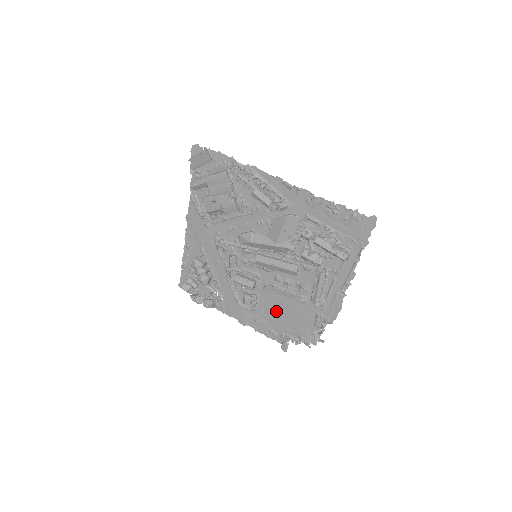
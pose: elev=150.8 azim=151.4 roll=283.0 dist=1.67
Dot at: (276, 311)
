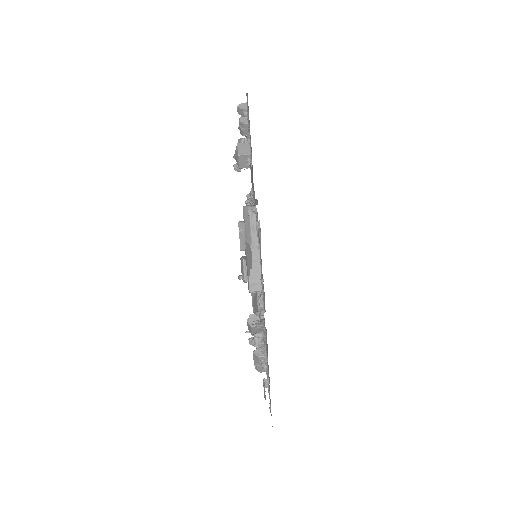
Dot at: occluded
